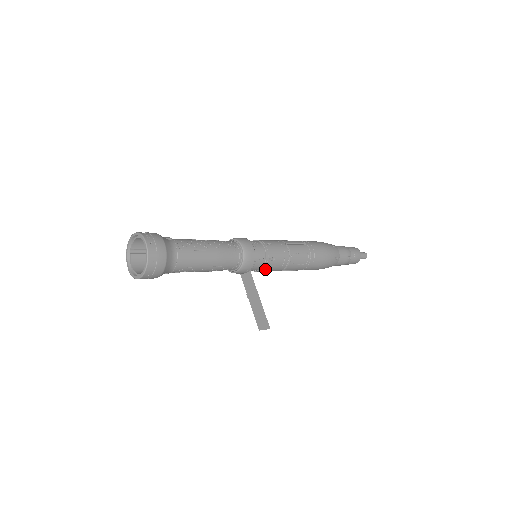
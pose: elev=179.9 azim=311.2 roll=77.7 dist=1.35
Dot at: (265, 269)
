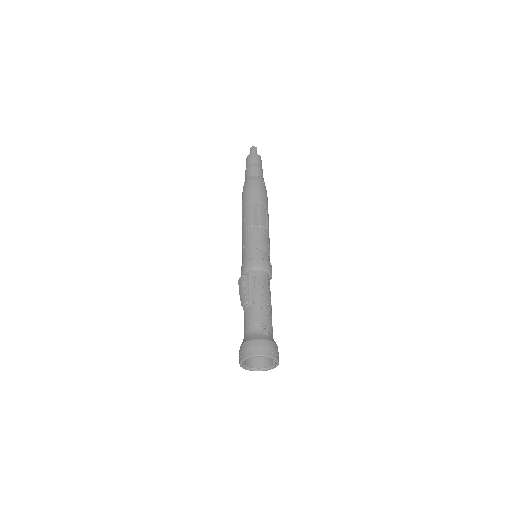
Dot at: occluded
